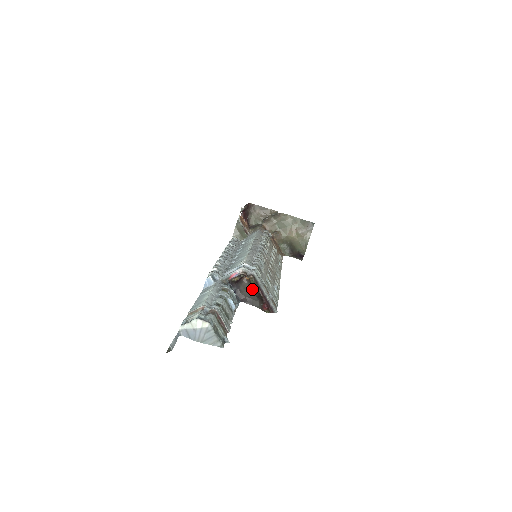
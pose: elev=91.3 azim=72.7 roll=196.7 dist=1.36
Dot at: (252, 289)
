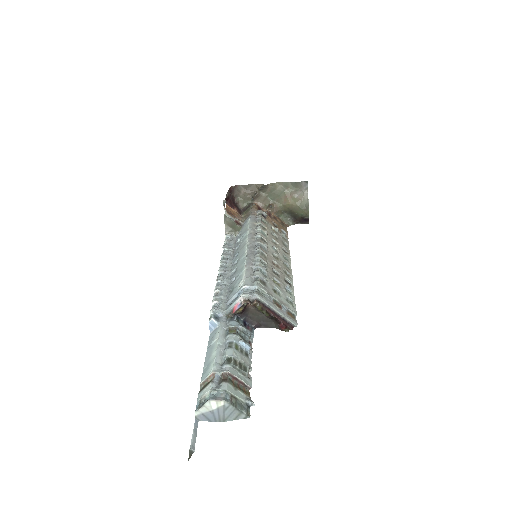
Dot at: (262, 313)
